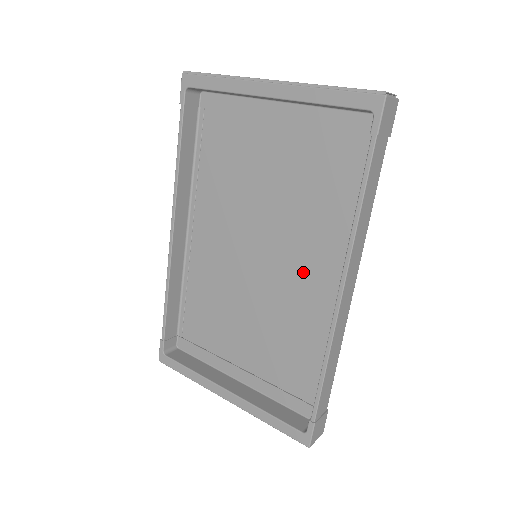
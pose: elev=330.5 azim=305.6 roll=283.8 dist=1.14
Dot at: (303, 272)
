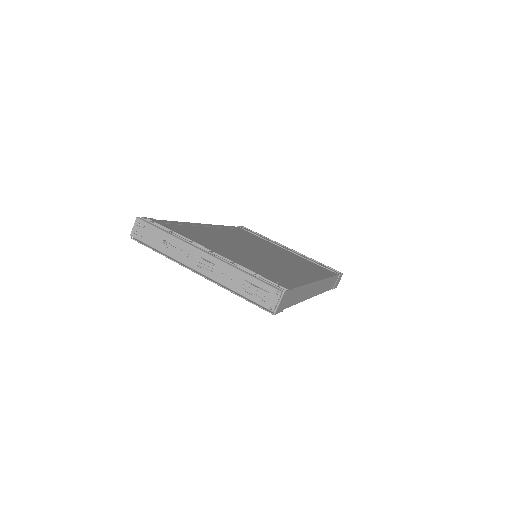
Dot at: occluded
